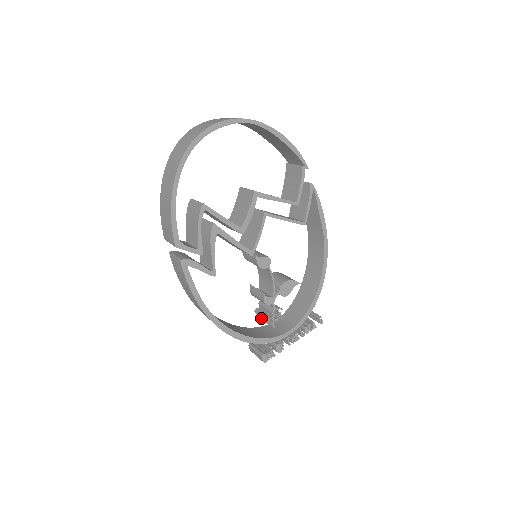
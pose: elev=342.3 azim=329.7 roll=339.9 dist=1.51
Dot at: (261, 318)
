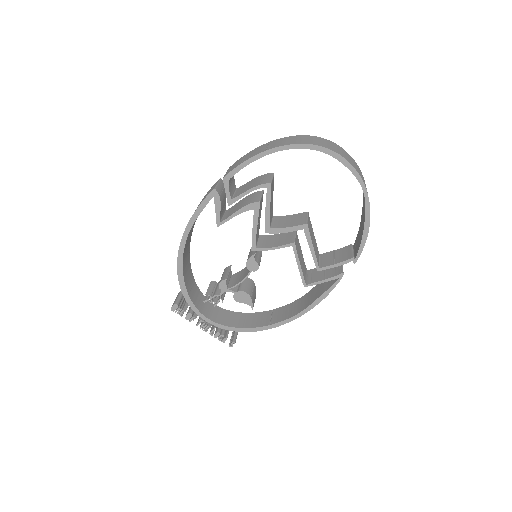
Dot at: occluded
